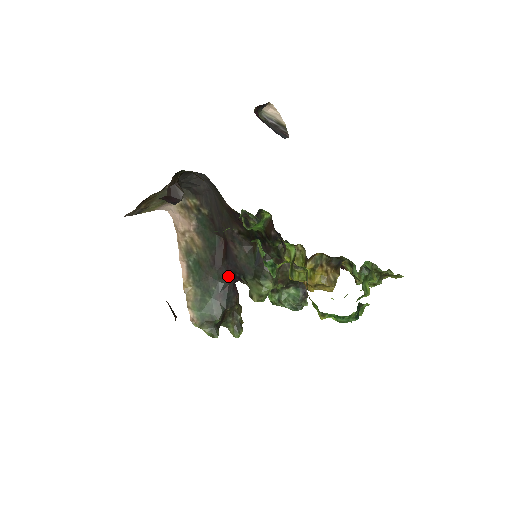
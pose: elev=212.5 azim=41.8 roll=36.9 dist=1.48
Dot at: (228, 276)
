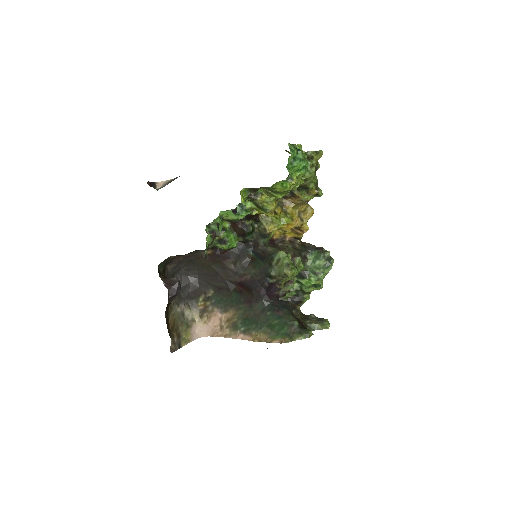
Dot at: (265, 296)
